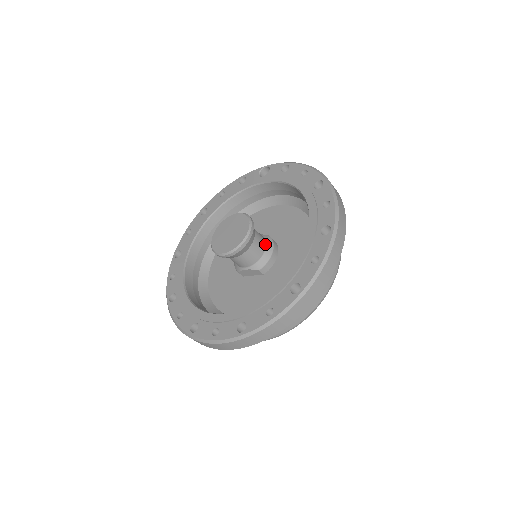
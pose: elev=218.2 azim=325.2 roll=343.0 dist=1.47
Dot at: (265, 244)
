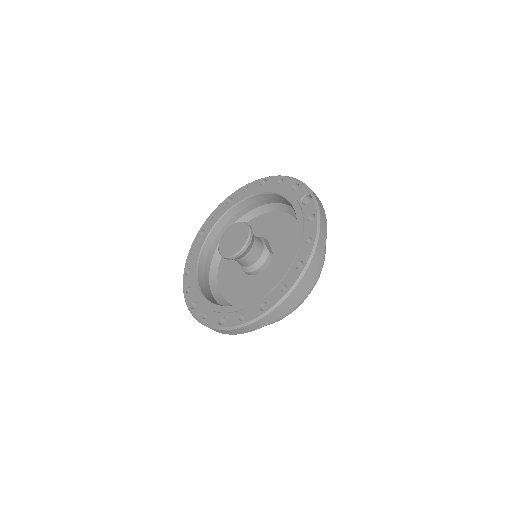
Dot at: (257, 260)
